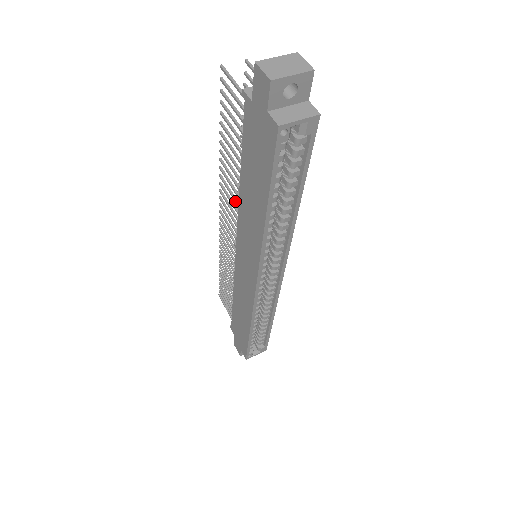
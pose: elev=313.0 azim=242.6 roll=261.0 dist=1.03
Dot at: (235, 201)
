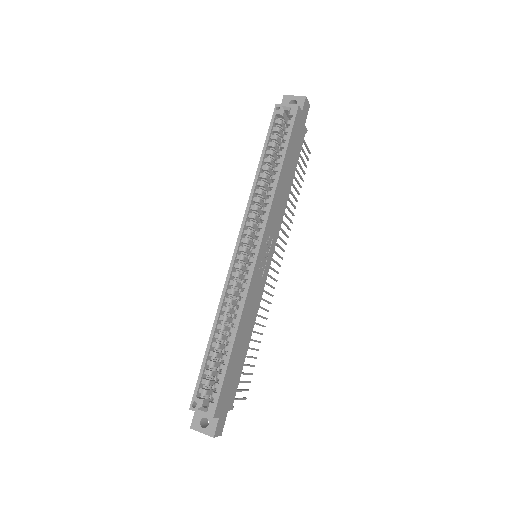
Dot at: occluded
